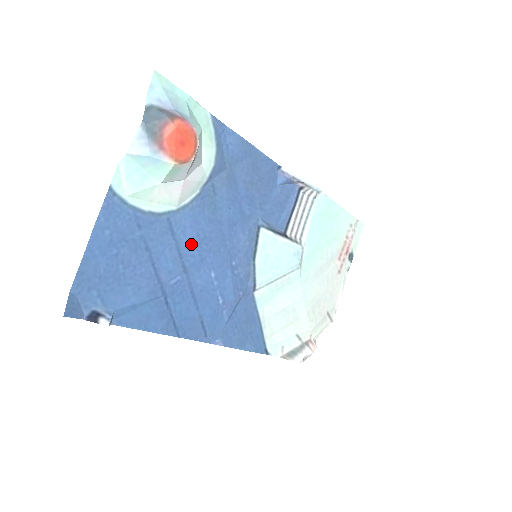
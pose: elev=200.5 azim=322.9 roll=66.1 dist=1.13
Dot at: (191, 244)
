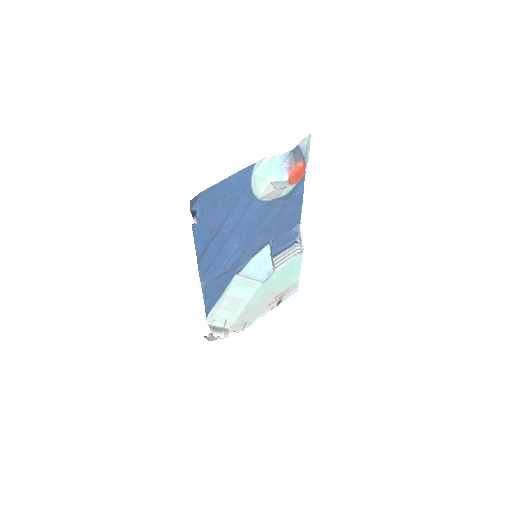
Dot at: (246, 221)
